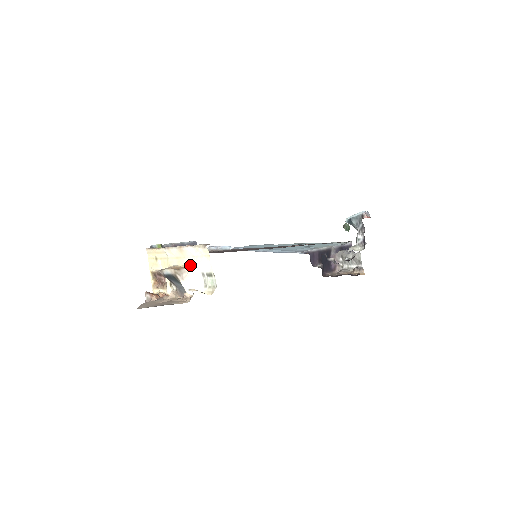
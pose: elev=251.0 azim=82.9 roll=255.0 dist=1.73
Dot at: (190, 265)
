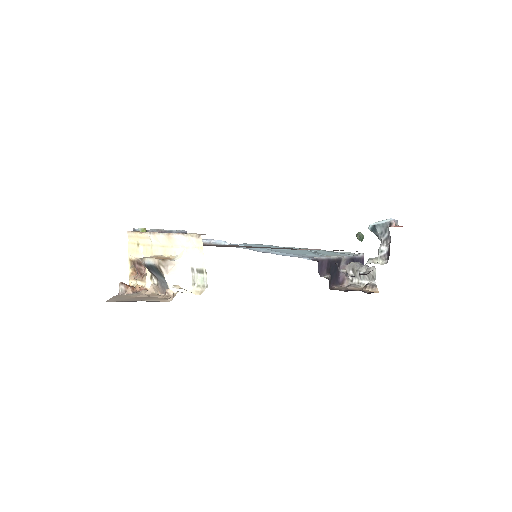
Dot at: (178, 256)
